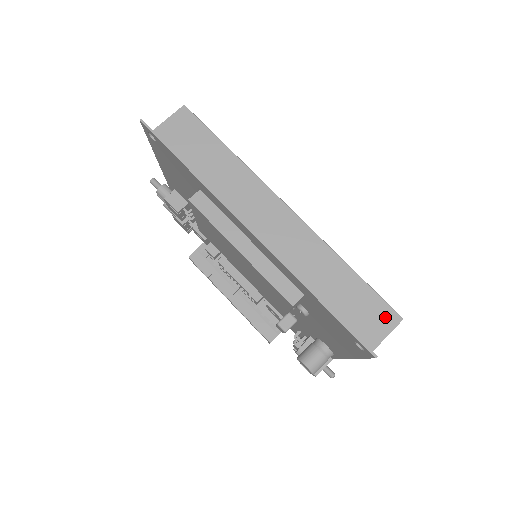
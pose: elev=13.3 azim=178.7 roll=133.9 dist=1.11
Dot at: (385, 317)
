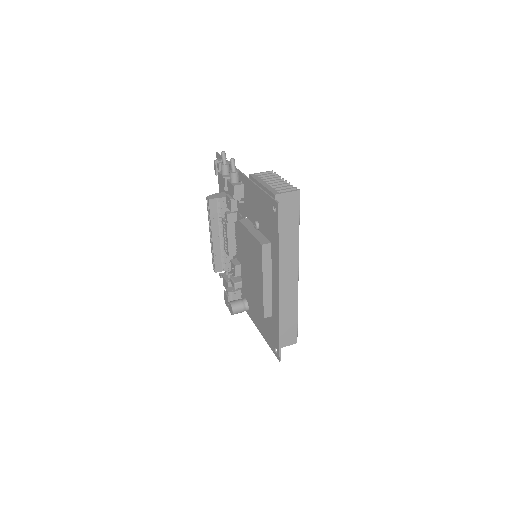
Dot at: (292, 339)
